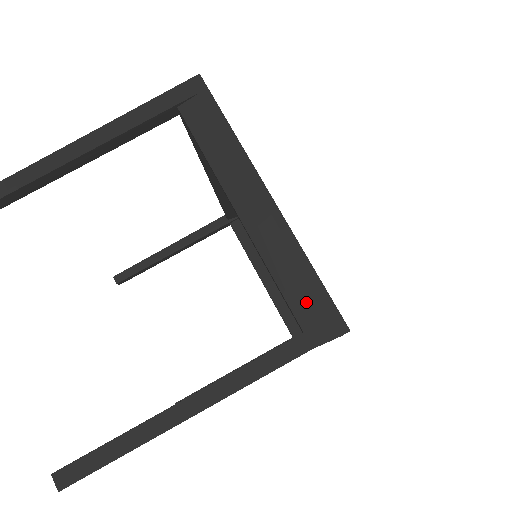
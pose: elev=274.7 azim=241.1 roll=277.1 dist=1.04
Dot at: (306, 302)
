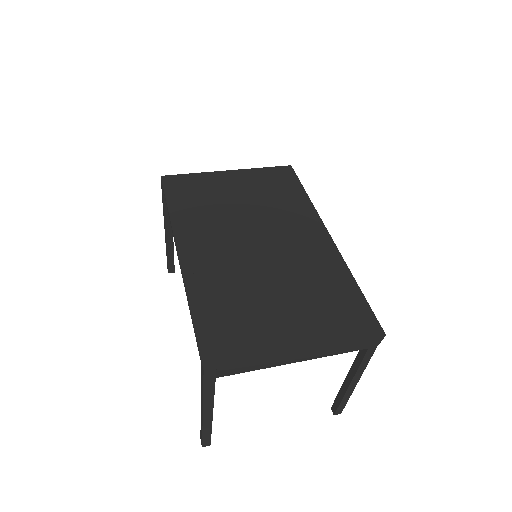
Dot at: (359, 346)
